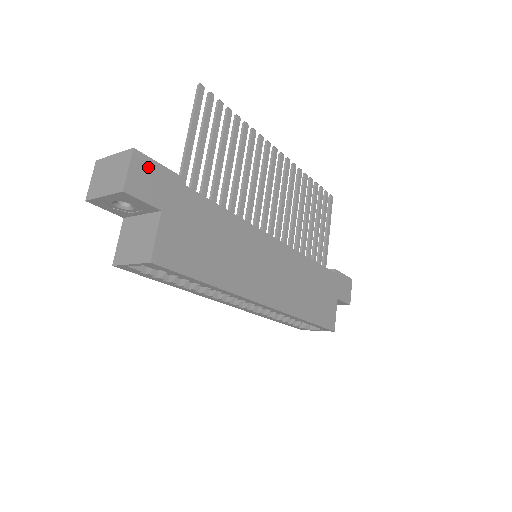
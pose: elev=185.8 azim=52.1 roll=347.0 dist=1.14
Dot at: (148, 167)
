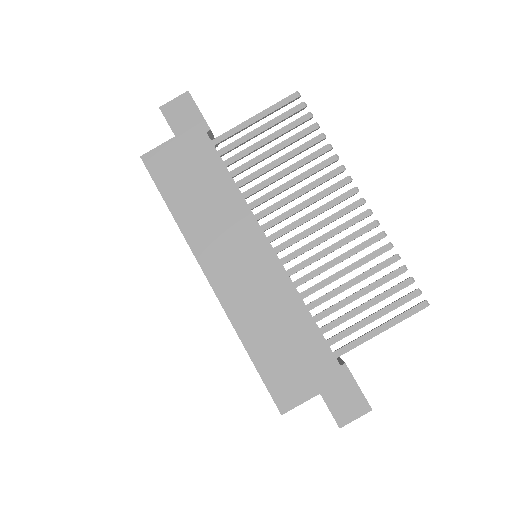
Dot at: (189, 107)
